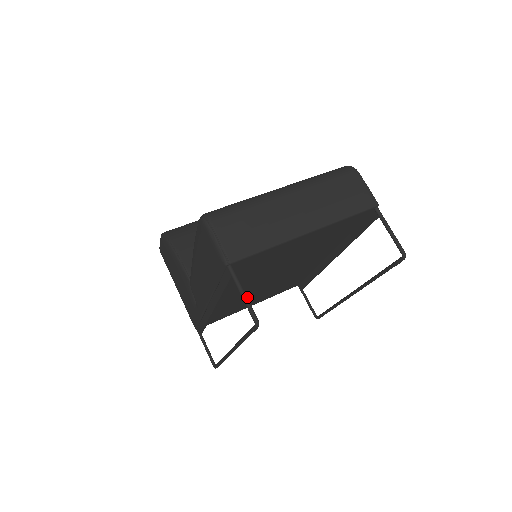
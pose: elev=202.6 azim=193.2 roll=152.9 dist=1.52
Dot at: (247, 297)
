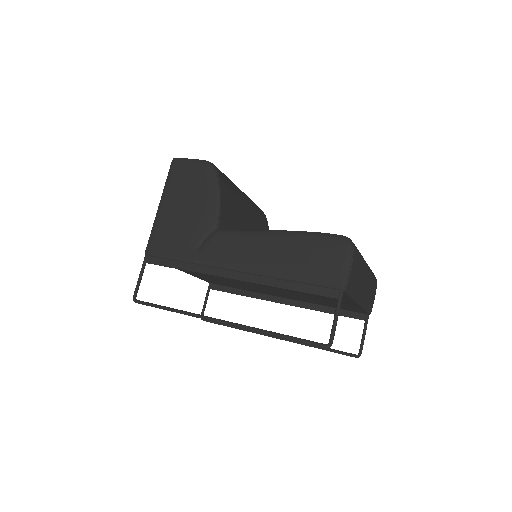
Dot at: occluded
